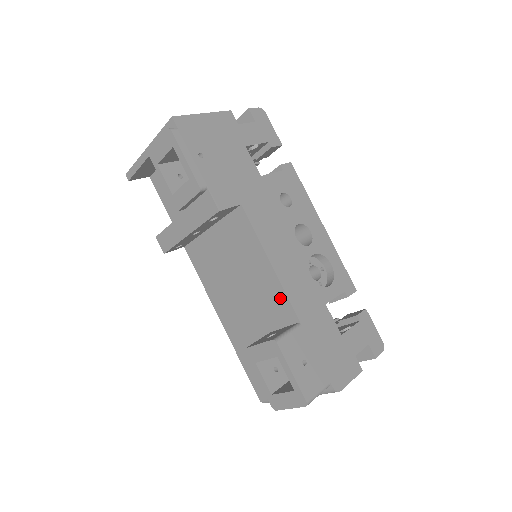
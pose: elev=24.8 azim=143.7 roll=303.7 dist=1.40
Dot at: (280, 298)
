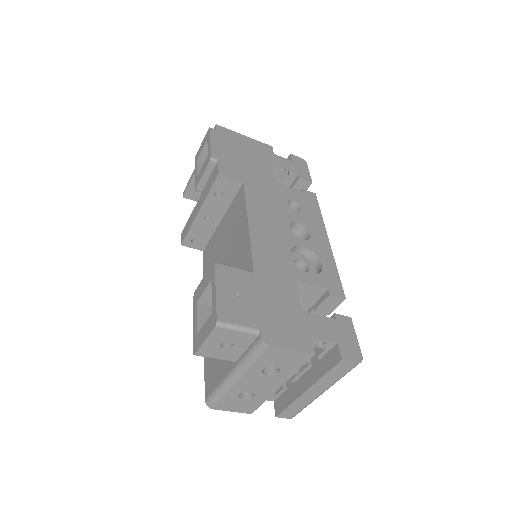
Dot at: (246, 254)
